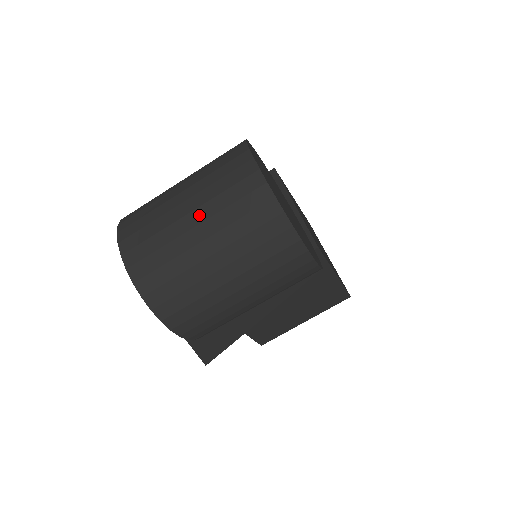
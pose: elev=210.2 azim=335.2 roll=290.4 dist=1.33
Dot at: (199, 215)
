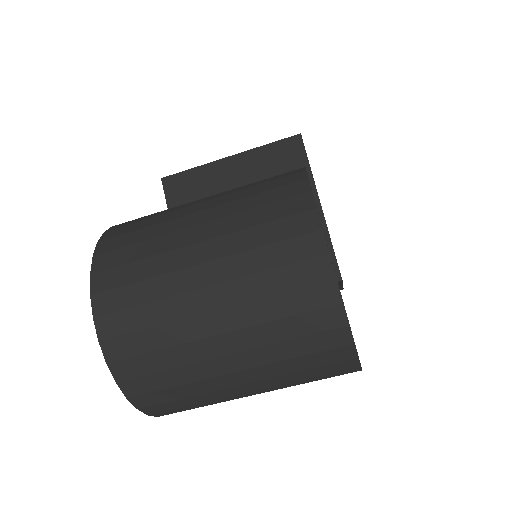
Dot at: (229, 319)
